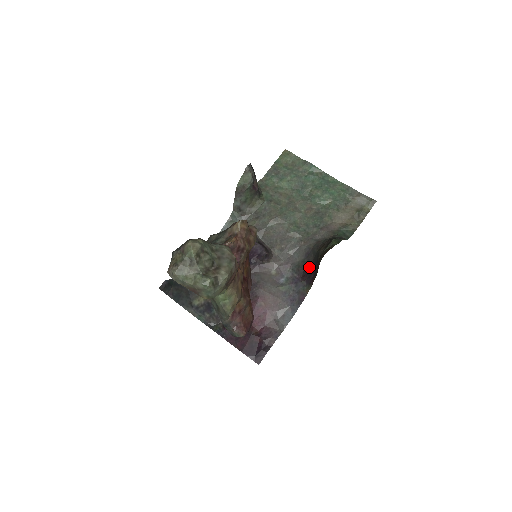
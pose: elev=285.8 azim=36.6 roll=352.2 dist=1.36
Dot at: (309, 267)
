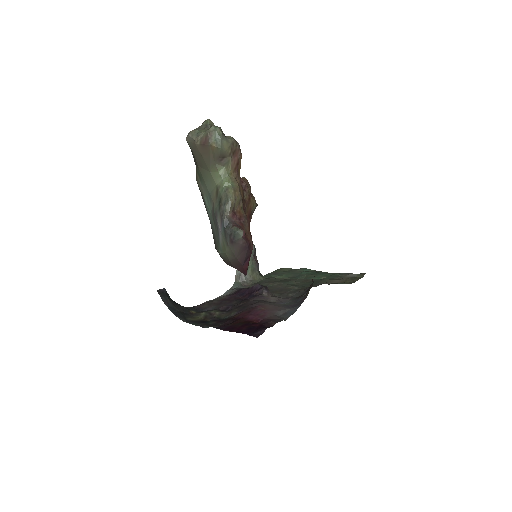
Dot at: occluded
